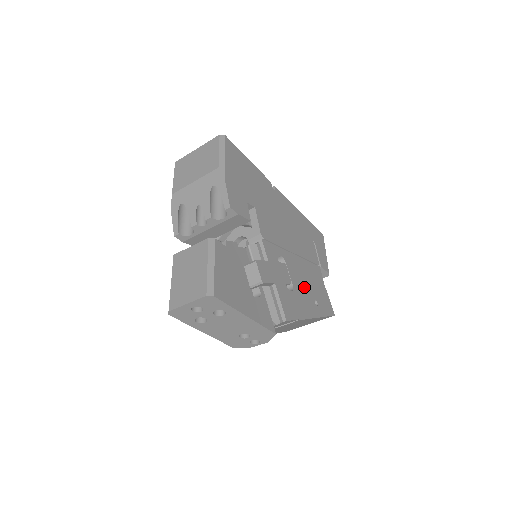
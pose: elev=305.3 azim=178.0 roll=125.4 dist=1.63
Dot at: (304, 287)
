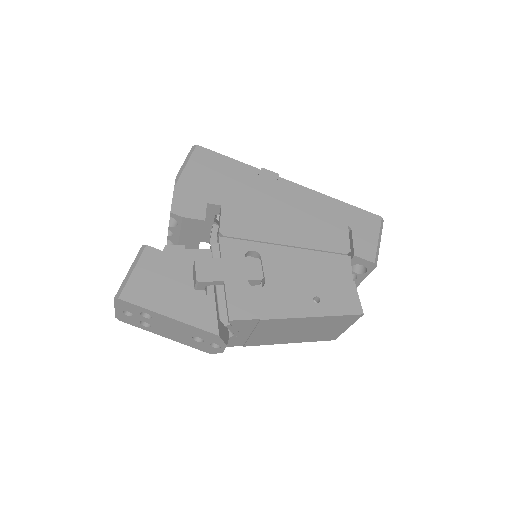
Dot at: (294, 282)
